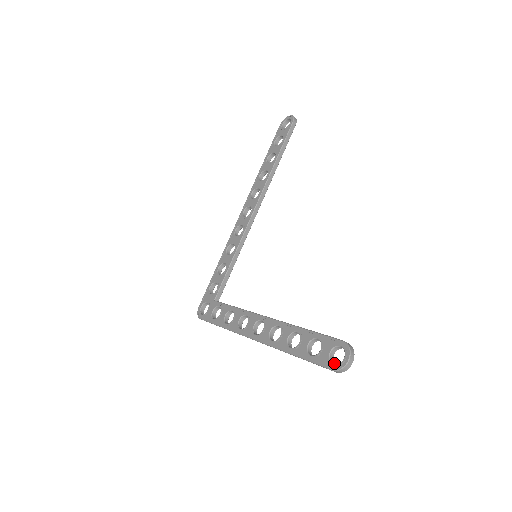
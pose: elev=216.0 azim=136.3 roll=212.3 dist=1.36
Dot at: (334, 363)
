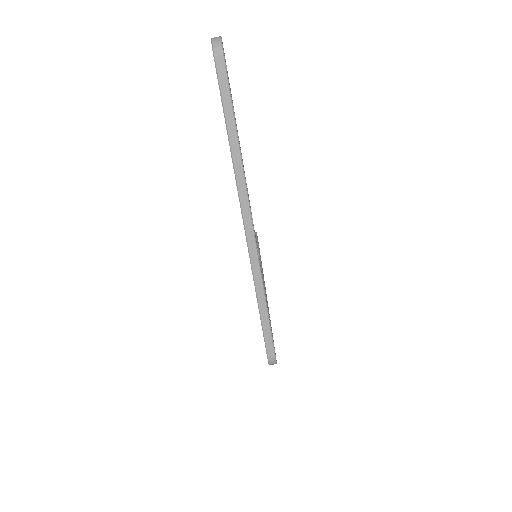
Dot at: (222, 65)
